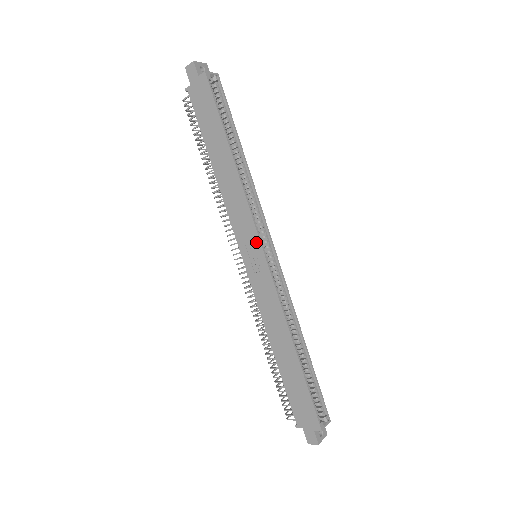
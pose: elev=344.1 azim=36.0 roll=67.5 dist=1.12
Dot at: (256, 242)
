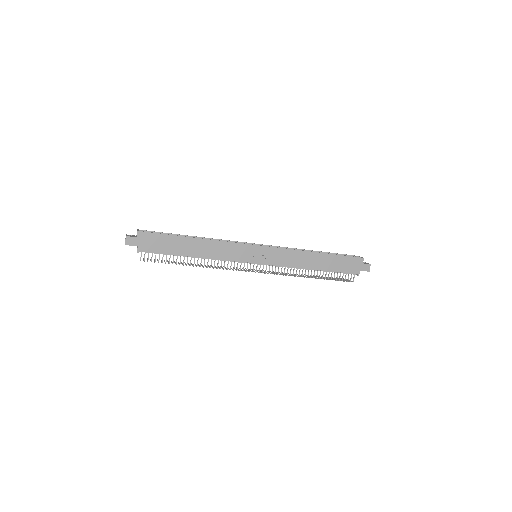
Dot at: (251, 248)
